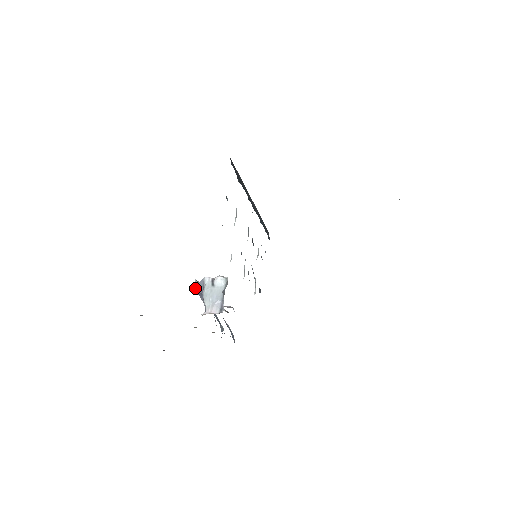
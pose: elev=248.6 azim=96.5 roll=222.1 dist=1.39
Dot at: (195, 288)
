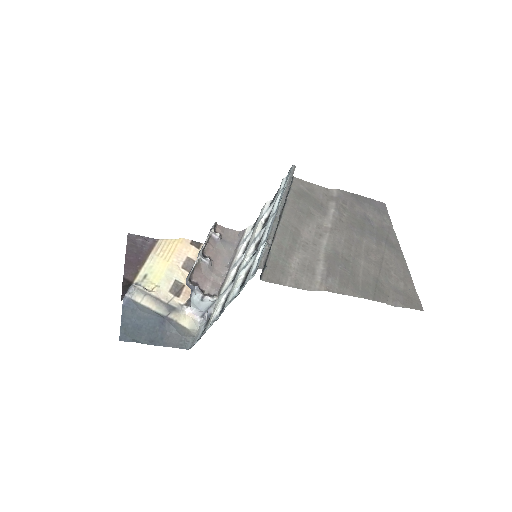
Dot at: (186, 283)
